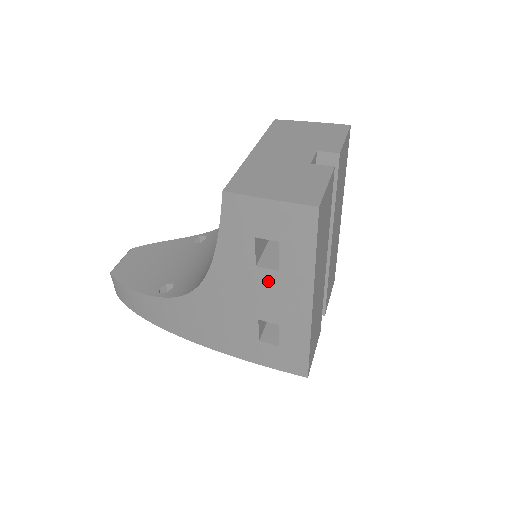
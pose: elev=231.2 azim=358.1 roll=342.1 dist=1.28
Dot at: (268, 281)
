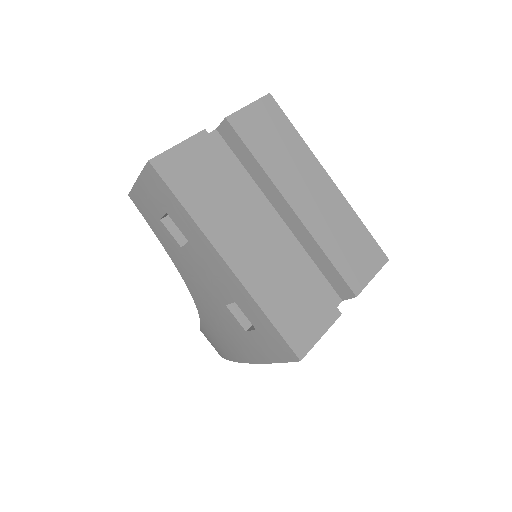
Dot at: (195, 257)
